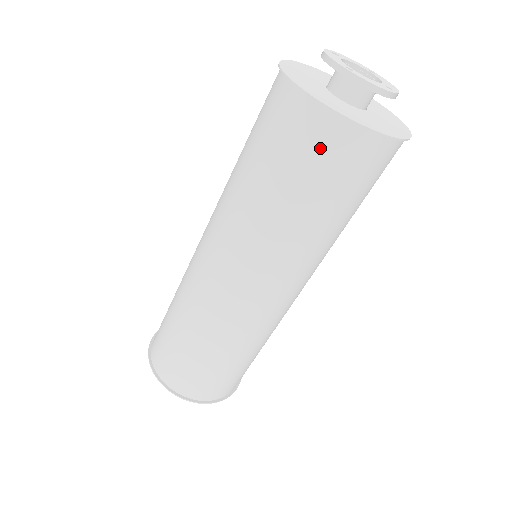
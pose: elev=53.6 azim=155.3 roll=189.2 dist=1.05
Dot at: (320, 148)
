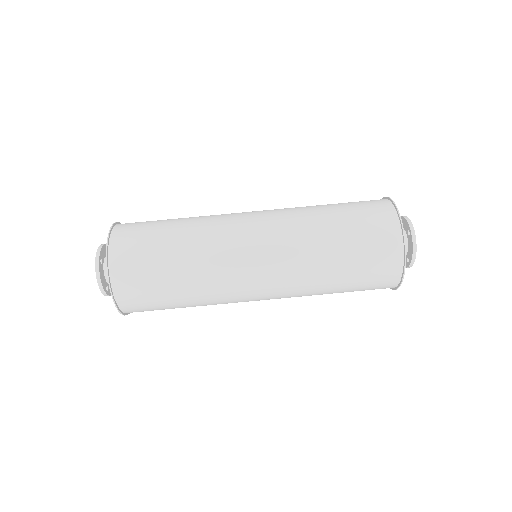
Dot at: (380, 240)
